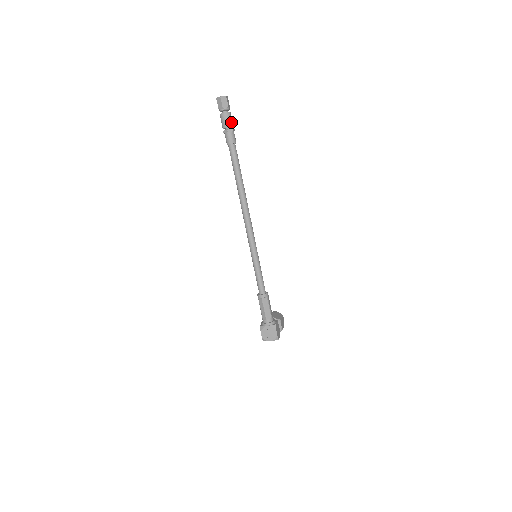
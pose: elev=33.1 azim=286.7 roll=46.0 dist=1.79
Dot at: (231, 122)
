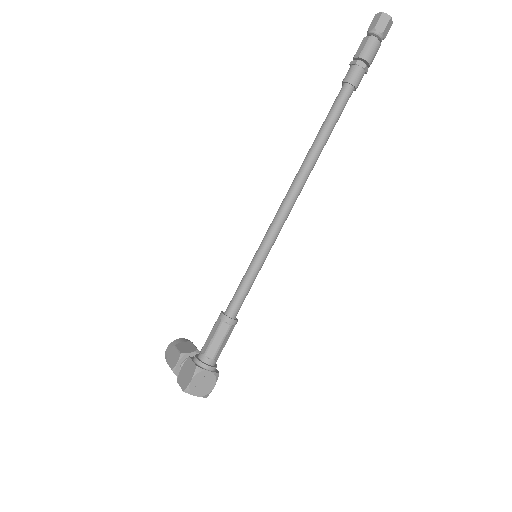
Dot at: occluded
